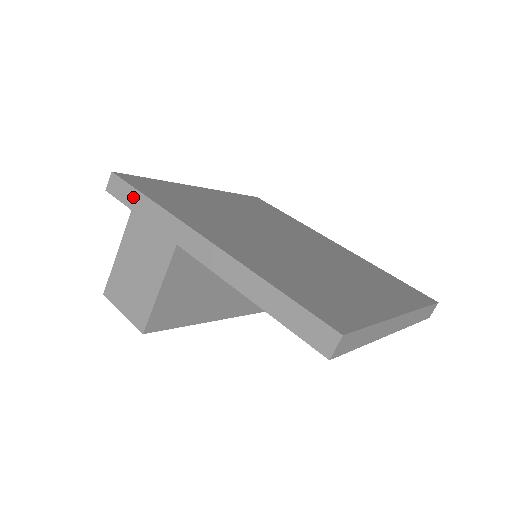
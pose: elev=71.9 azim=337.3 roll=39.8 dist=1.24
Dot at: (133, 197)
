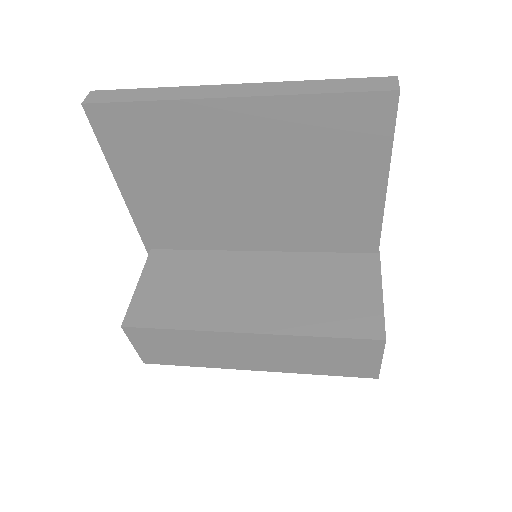
Dot at: occluded
